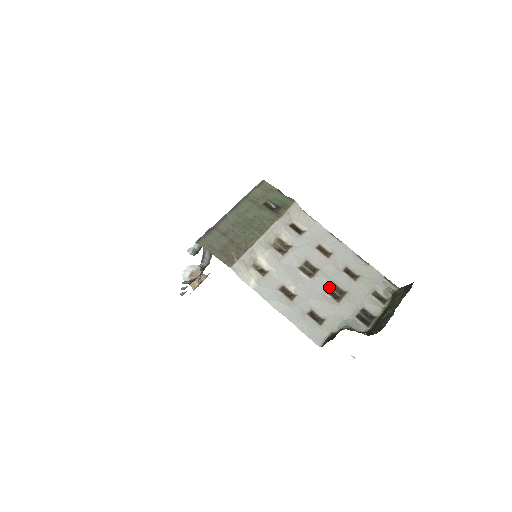
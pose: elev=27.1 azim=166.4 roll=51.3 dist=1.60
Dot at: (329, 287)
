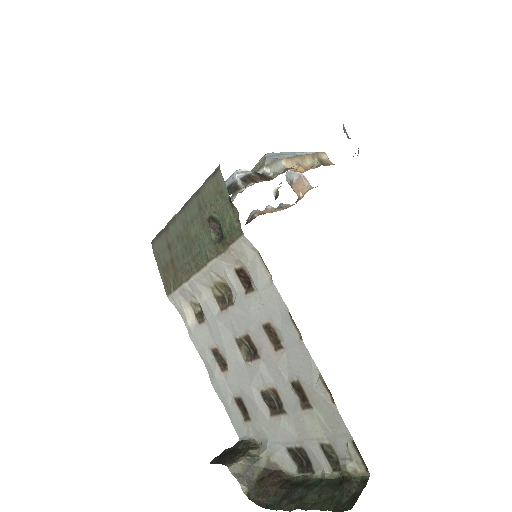
Dot at: (266, 388)
